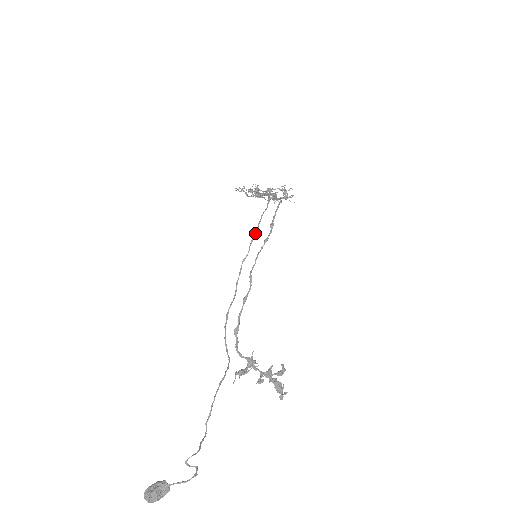
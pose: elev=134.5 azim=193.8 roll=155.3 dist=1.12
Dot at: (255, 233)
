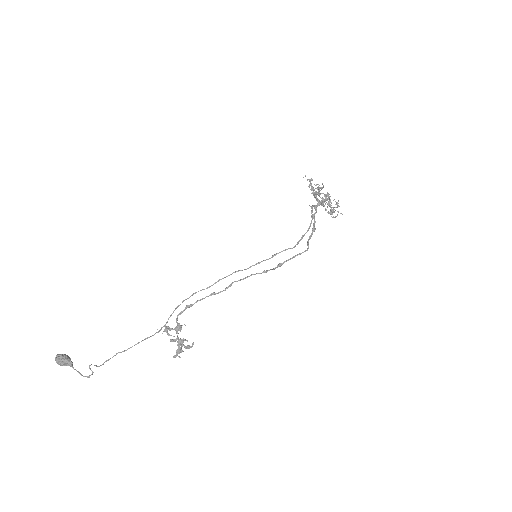
Dot at: (265, 260)
